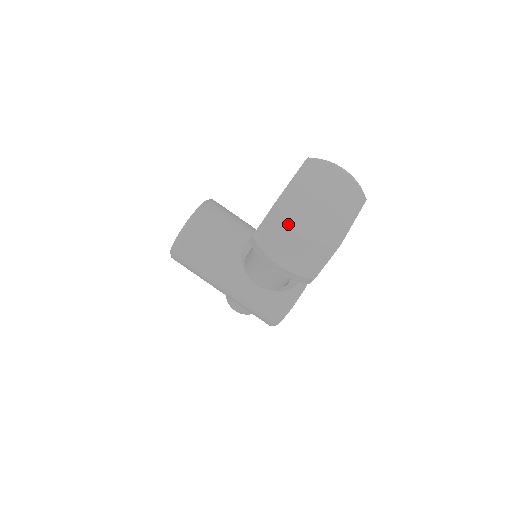
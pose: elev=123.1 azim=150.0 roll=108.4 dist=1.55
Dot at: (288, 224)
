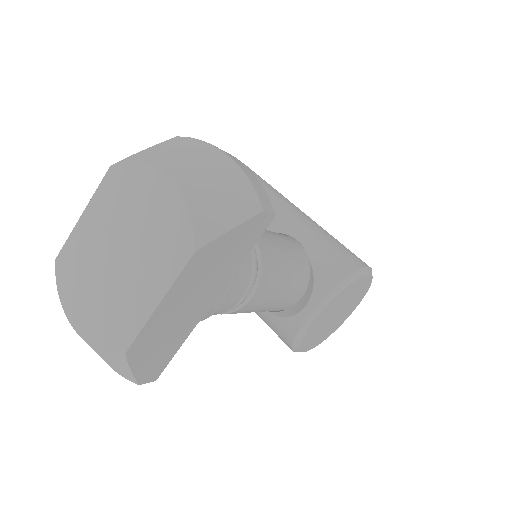
Dot at: occluded
